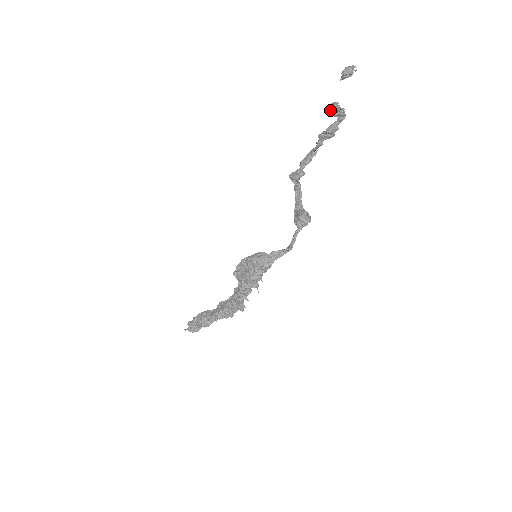
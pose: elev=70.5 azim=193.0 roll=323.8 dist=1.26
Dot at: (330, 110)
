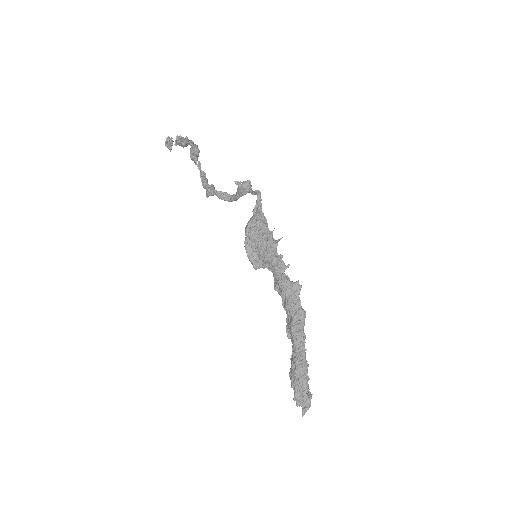
Dot at: (178, 142)
